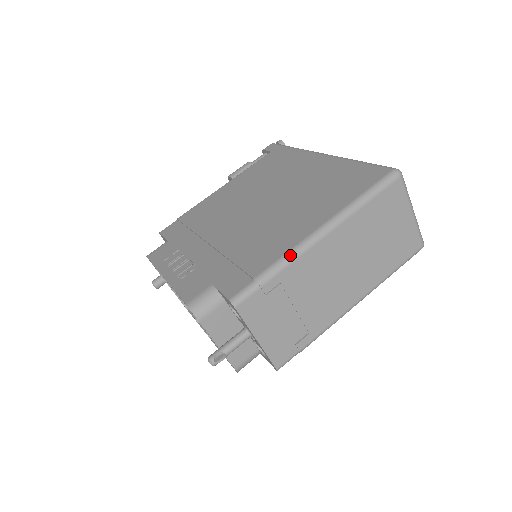
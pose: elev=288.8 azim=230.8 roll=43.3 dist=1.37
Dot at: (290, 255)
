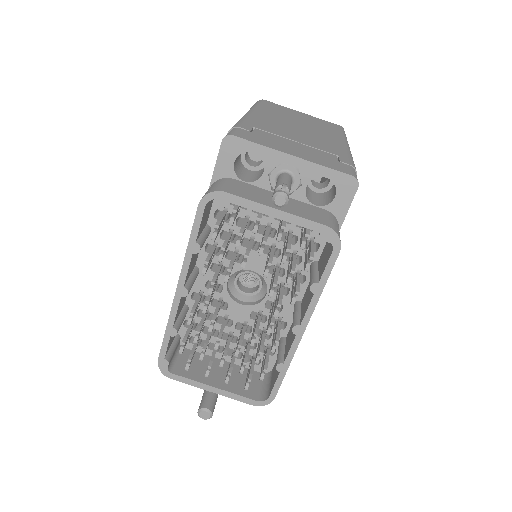
Dot at: (239, 120)
